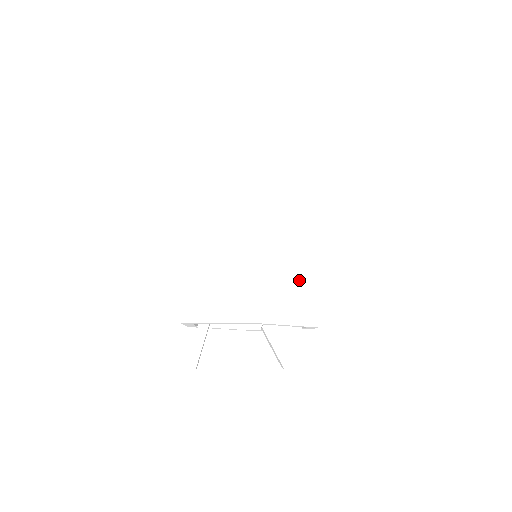
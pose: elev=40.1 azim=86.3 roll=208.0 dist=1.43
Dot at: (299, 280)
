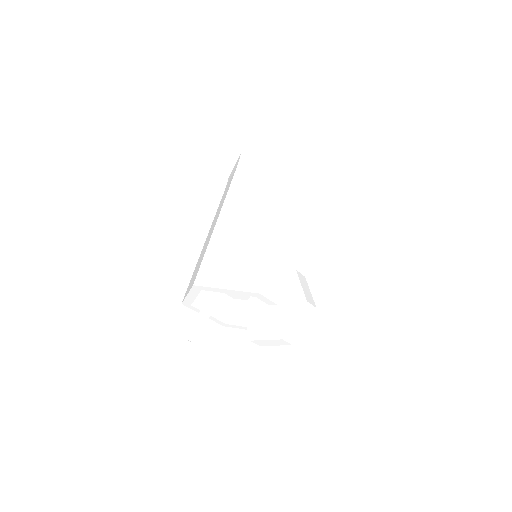
Dot at: (249, 256)
